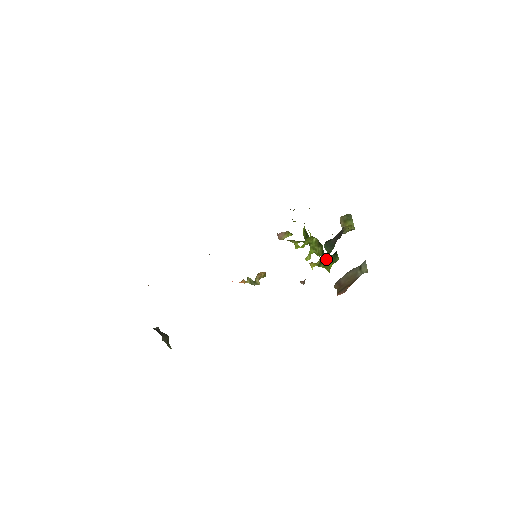
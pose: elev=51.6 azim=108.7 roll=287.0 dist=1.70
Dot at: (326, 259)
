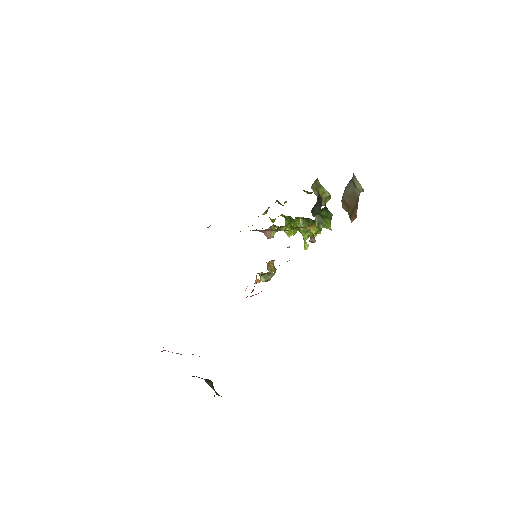
Dot at: (321, 217)
